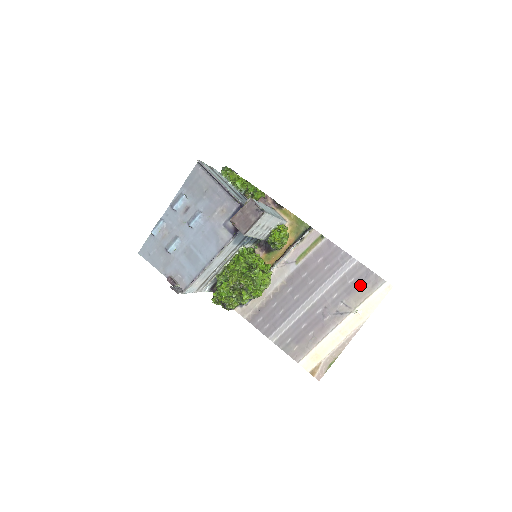
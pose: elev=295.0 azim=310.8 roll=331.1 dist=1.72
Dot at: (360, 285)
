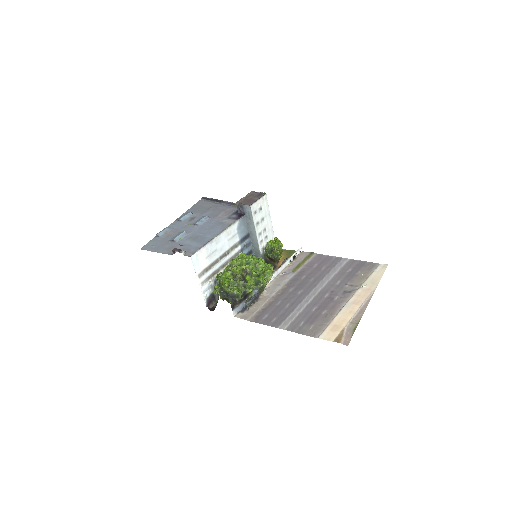
Dot at: (358, 271)
